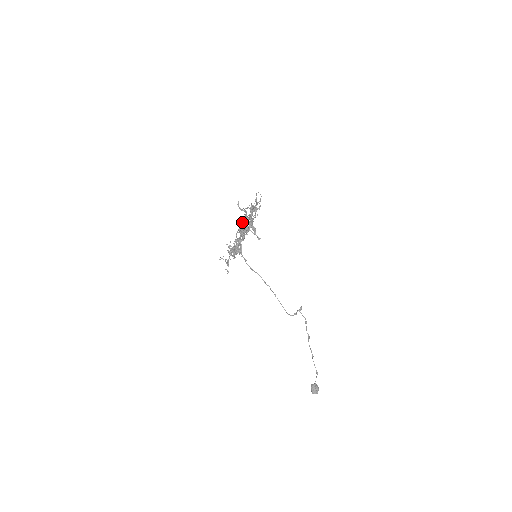
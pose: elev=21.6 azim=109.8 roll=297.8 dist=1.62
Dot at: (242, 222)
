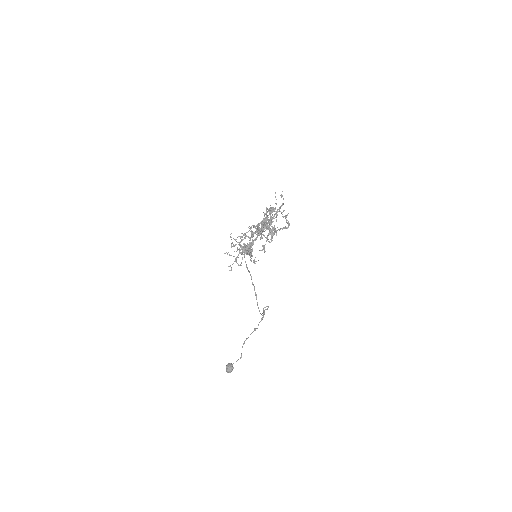
Dot at: (264, 223)
